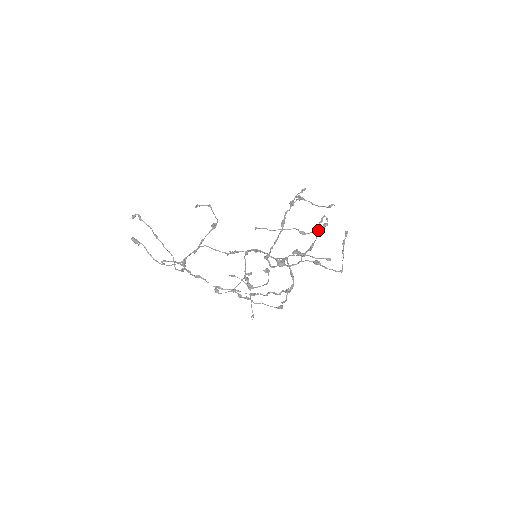
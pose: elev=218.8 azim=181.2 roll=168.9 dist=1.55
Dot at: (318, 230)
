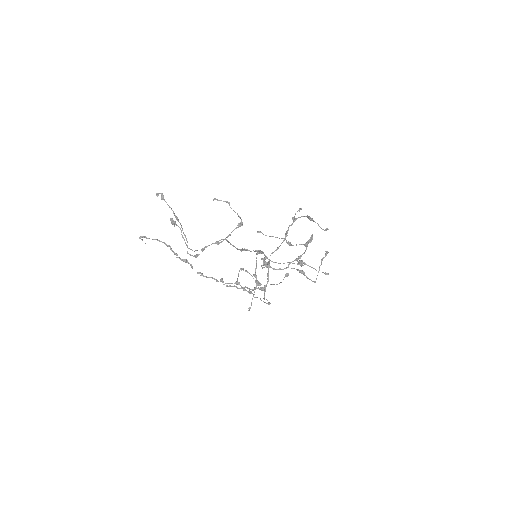
Dot at: (302, 244)
